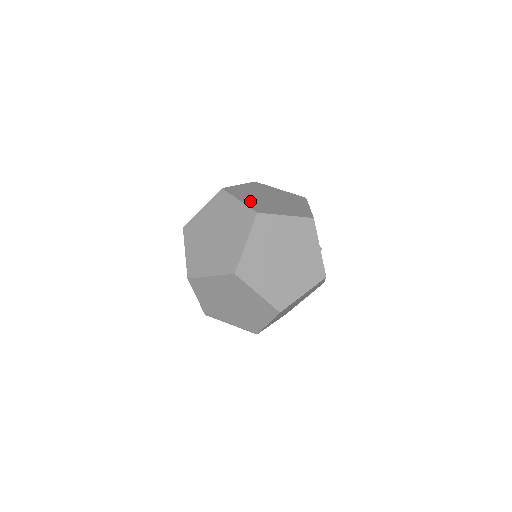
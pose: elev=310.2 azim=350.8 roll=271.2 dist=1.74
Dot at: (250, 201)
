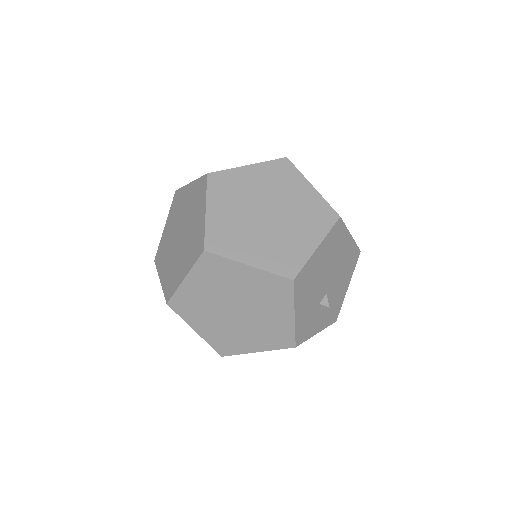
Dot at: occluded
